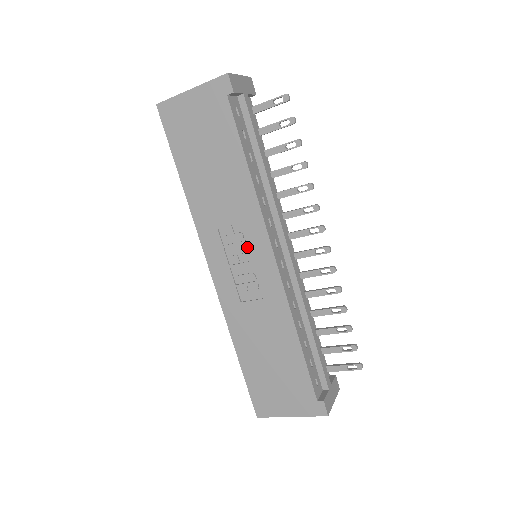
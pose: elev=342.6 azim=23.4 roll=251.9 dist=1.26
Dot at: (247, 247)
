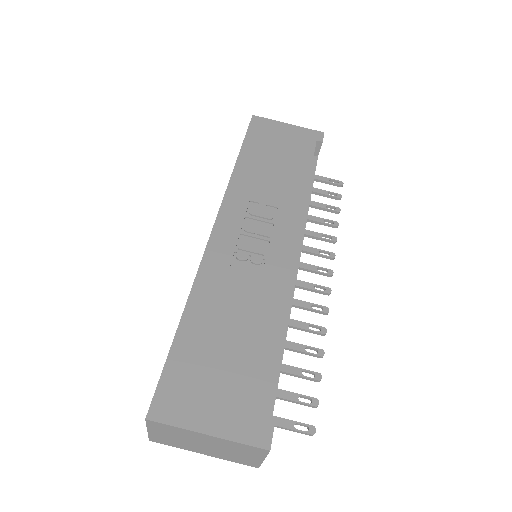
Dot at: (271, 227)
